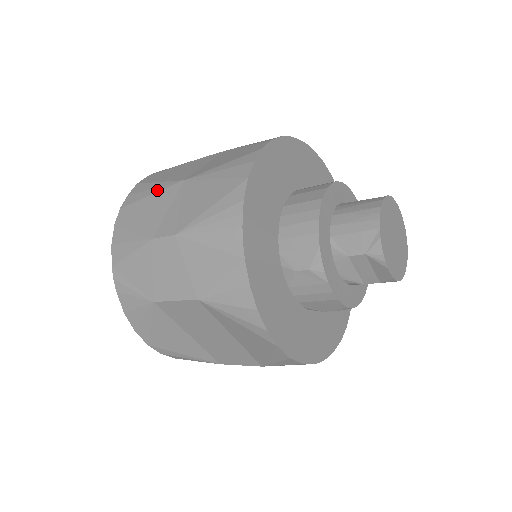
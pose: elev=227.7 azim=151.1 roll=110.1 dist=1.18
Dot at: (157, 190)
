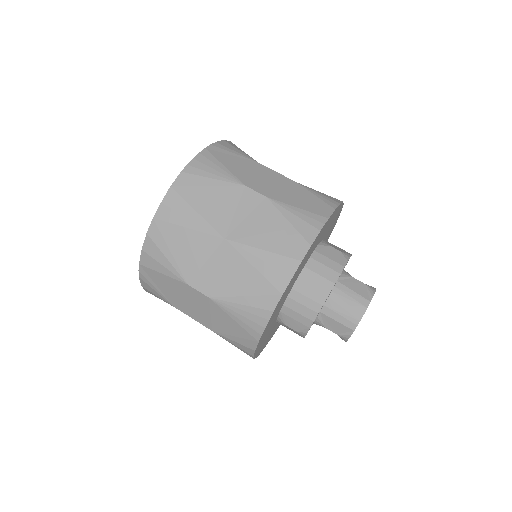
Dot at: (195, 227)
